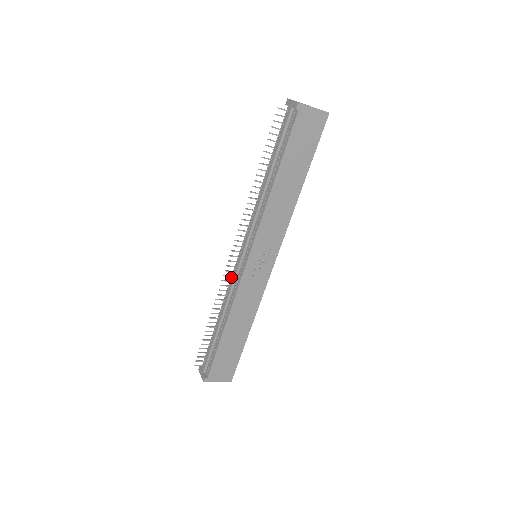
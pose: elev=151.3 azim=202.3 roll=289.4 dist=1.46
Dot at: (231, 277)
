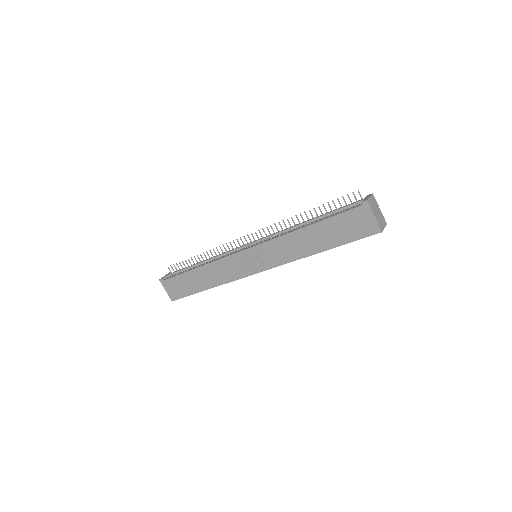
Dot at: occluded
